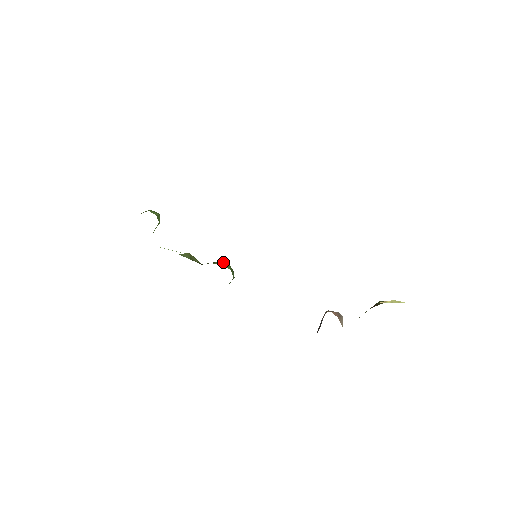
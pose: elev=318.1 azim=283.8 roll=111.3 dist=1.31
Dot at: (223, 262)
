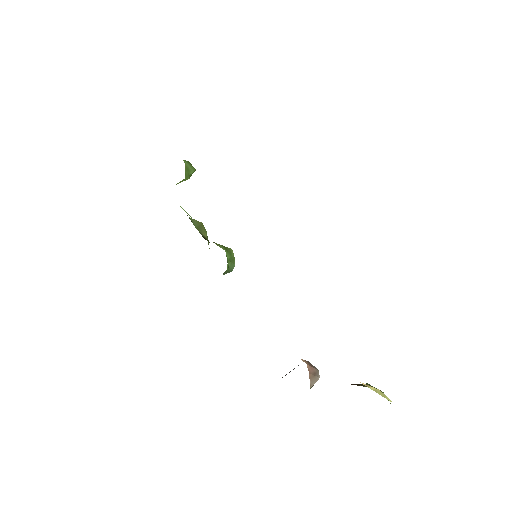
Dot at: (228, 248)
